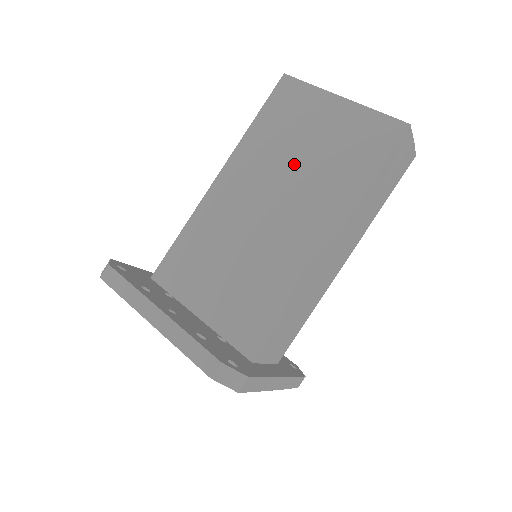
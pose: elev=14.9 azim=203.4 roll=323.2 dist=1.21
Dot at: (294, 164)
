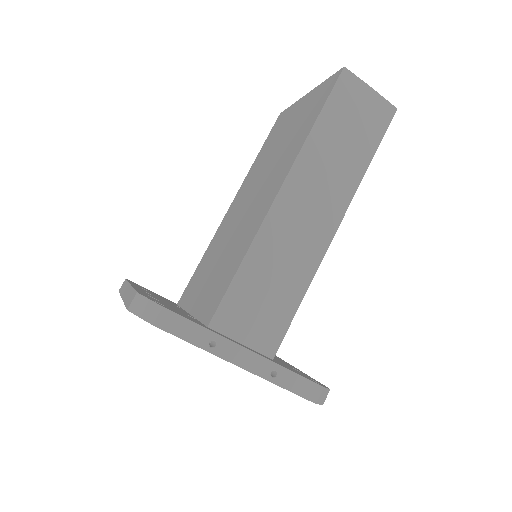
Dot at: (271, 158)
